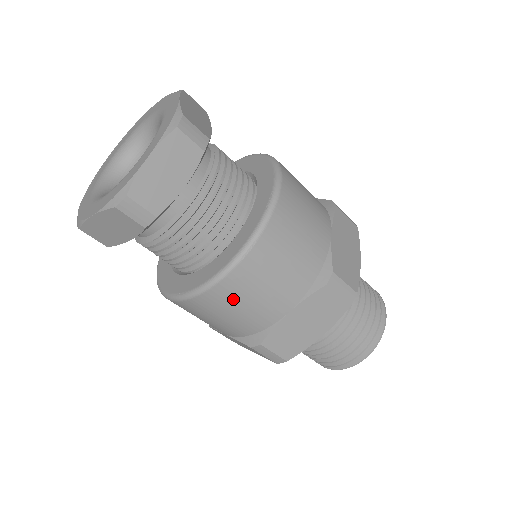
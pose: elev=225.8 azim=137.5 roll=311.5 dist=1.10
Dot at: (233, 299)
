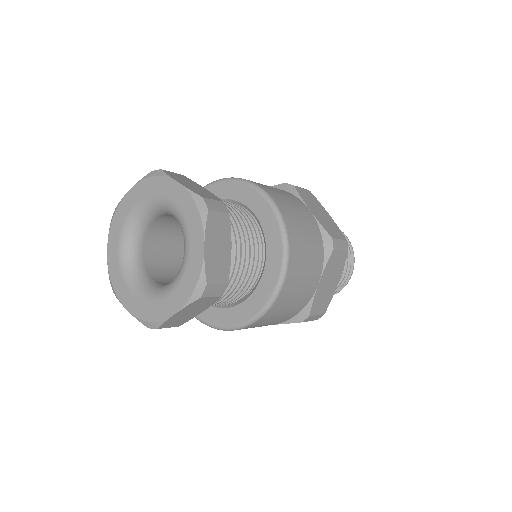
Dot at: occluded
